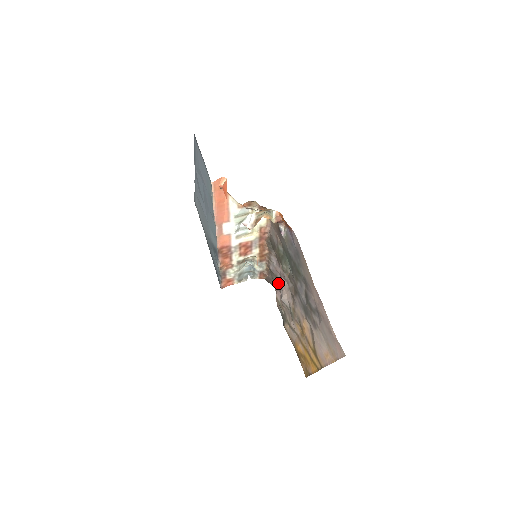
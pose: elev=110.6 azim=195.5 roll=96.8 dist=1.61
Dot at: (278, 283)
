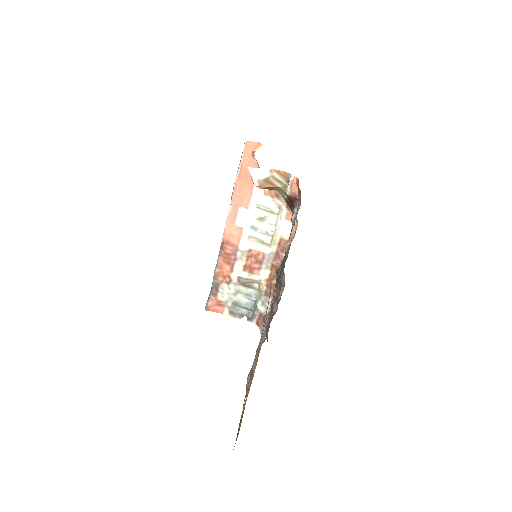
Dot at: occluded
